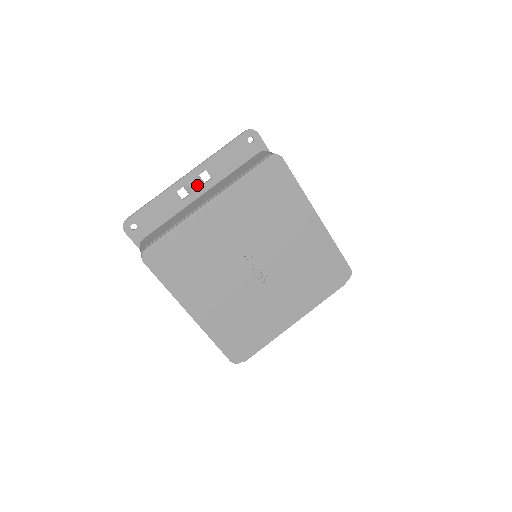
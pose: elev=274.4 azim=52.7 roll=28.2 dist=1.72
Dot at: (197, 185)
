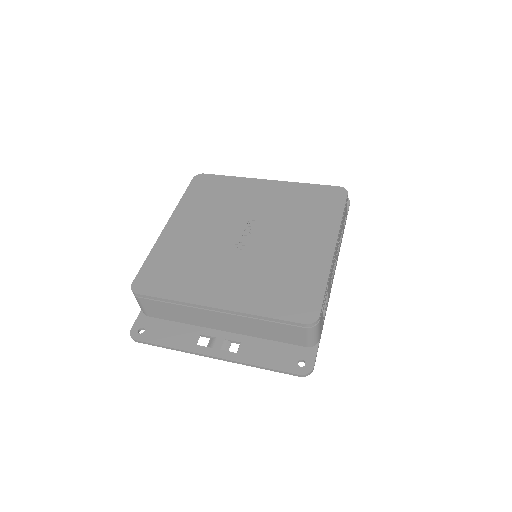
Dot at: occluded
